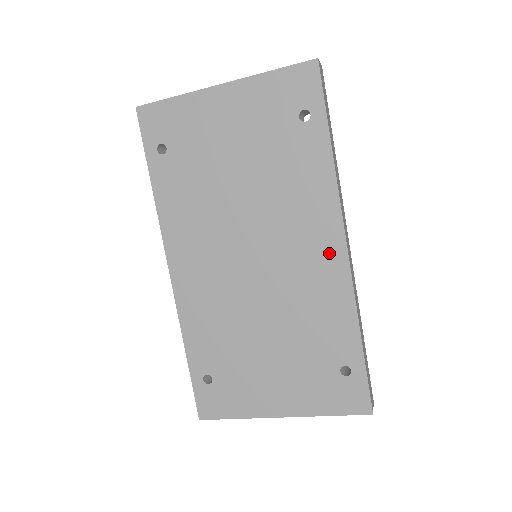
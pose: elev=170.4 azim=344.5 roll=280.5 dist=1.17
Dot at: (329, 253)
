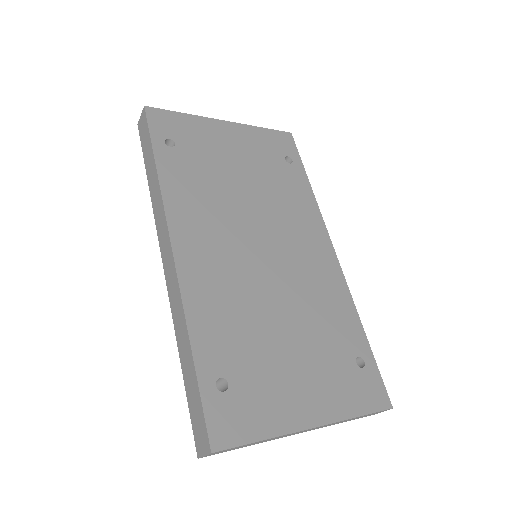
Dot at: (324, 255)
